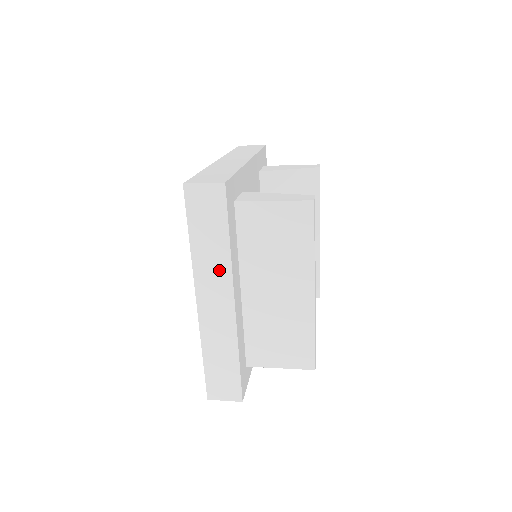
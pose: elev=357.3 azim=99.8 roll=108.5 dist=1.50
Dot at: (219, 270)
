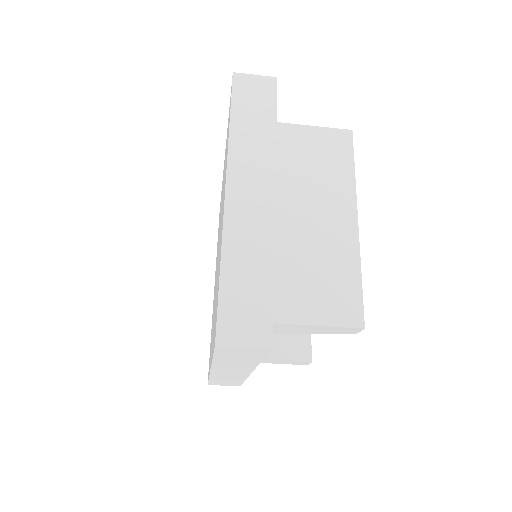
Dot at: (260, 156)
